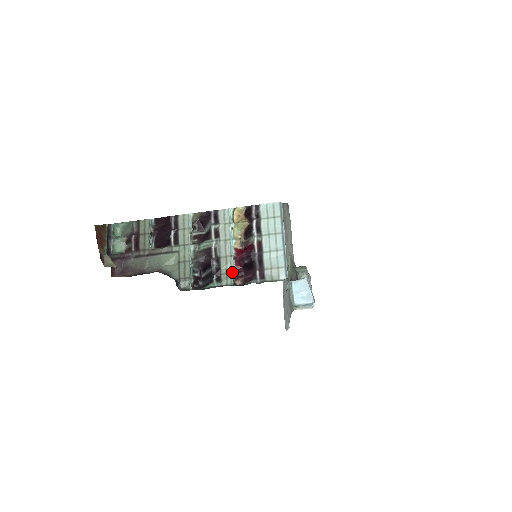
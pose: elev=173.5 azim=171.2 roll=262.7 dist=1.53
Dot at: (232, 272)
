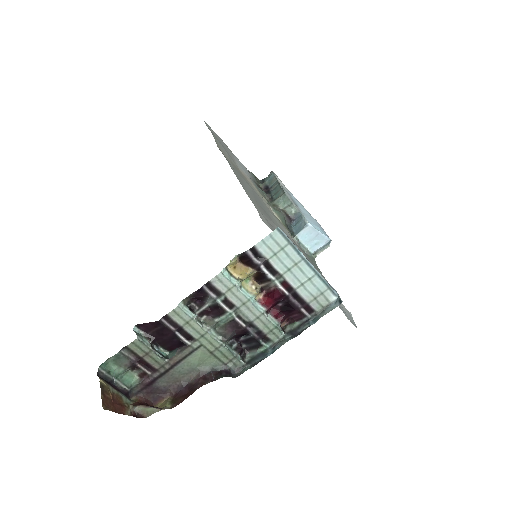
Dot at: (276, 326)
